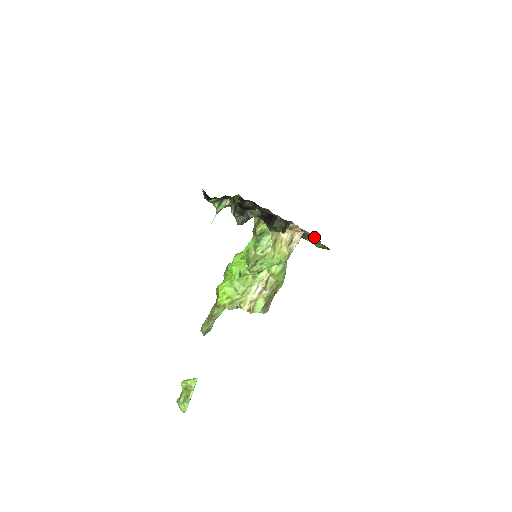
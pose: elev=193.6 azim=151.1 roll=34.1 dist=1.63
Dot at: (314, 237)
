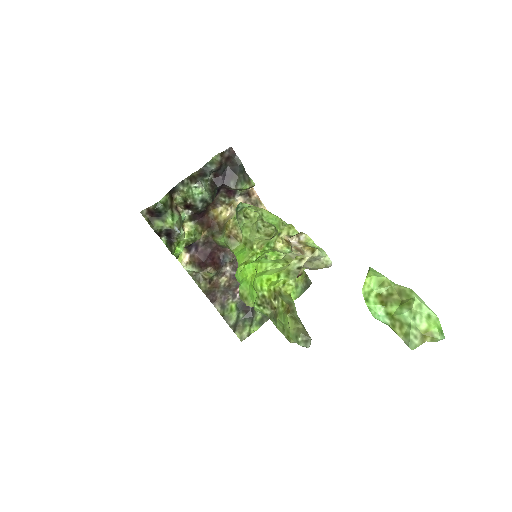
Dot at: occluded
